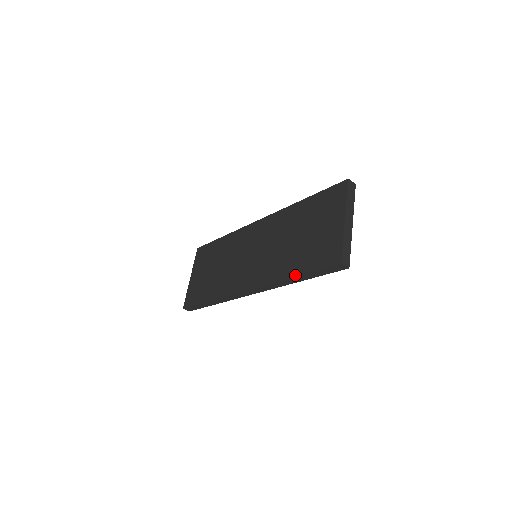
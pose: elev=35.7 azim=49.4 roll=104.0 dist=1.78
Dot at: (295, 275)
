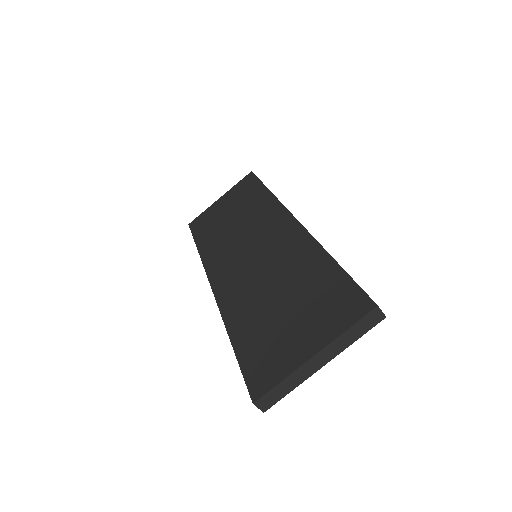
Dot at: (232, 341)
